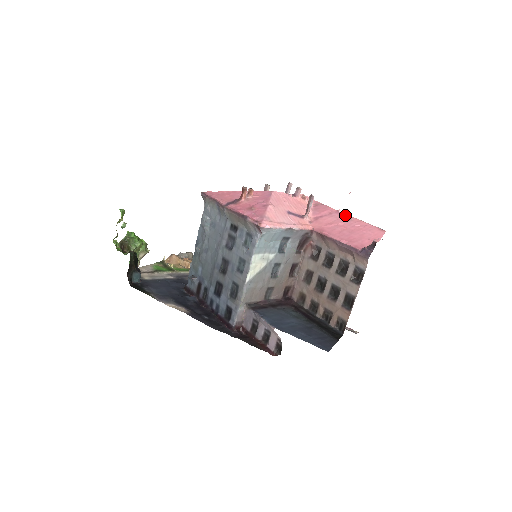
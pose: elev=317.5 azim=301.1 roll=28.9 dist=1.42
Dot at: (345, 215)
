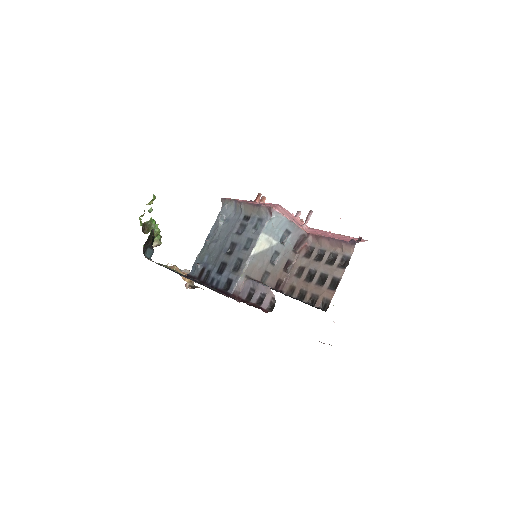
Dot at: occluded
